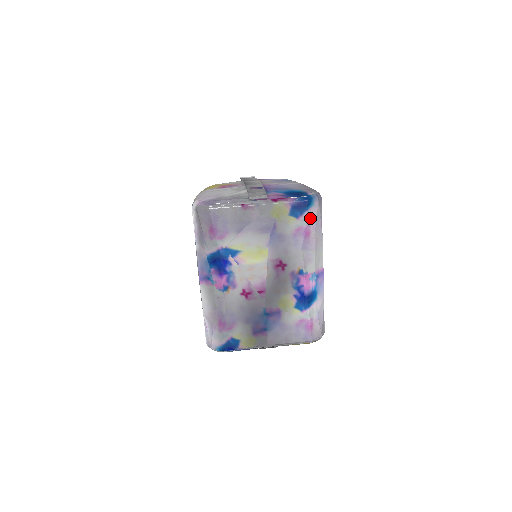
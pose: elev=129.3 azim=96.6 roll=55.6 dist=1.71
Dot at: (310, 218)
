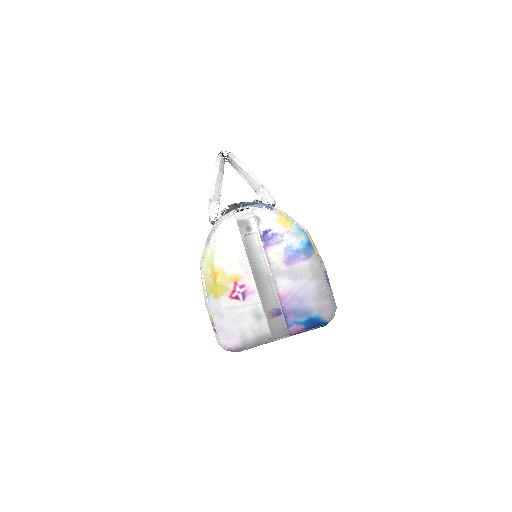
Dot at: occluded
